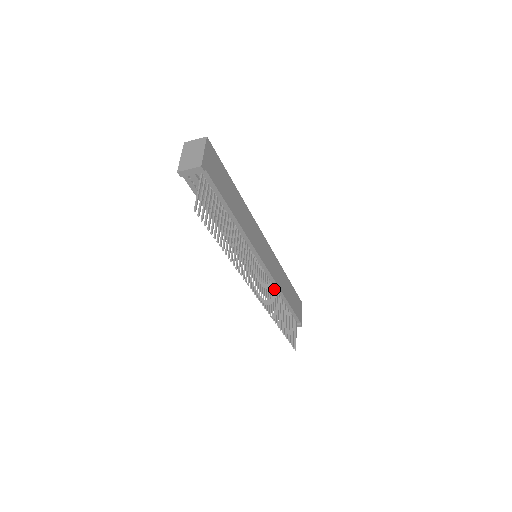
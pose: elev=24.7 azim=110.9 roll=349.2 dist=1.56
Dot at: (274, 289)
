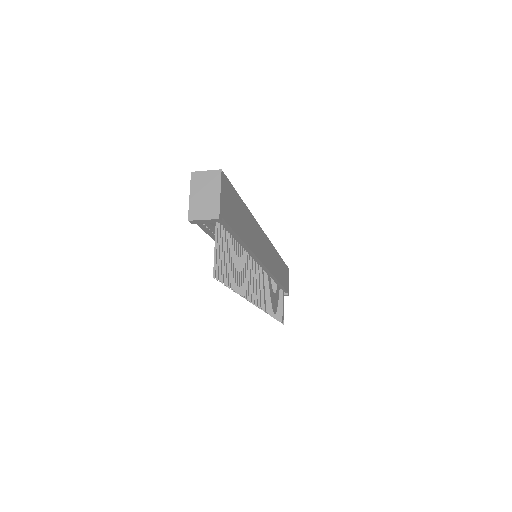
Dot at: (270, 280)
